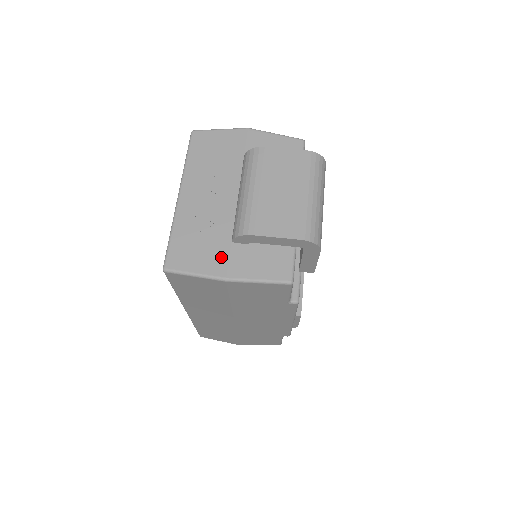
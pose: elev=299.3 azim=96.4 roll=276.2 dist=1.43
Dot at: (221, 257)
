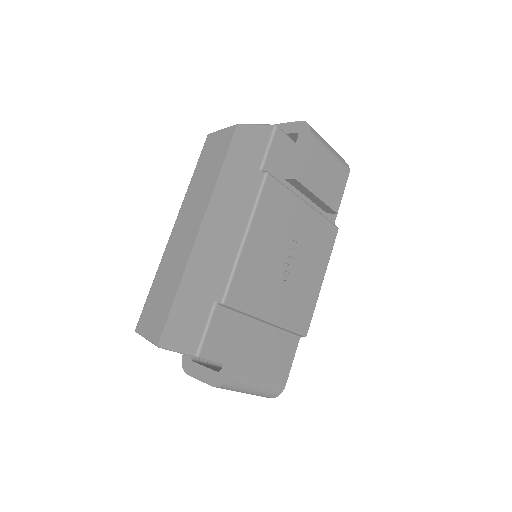
Dot at: occluded
